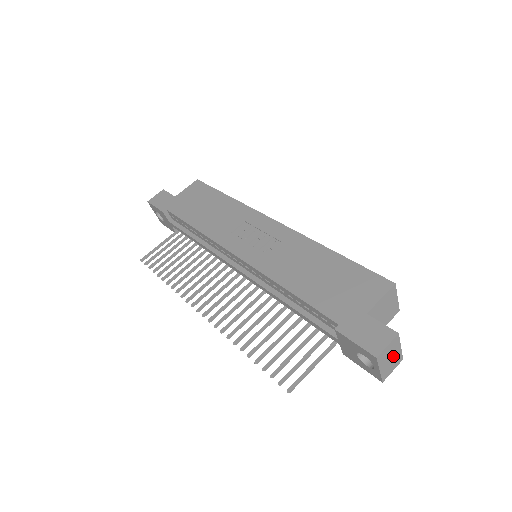
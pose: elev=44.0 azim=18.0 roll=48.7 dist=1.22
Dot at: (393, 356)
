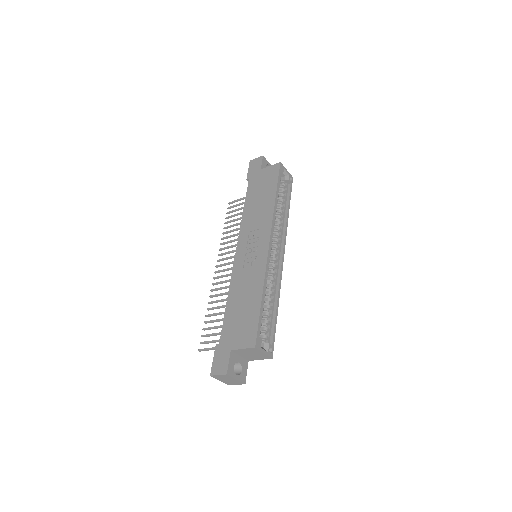
Dot at: (231, 380)
